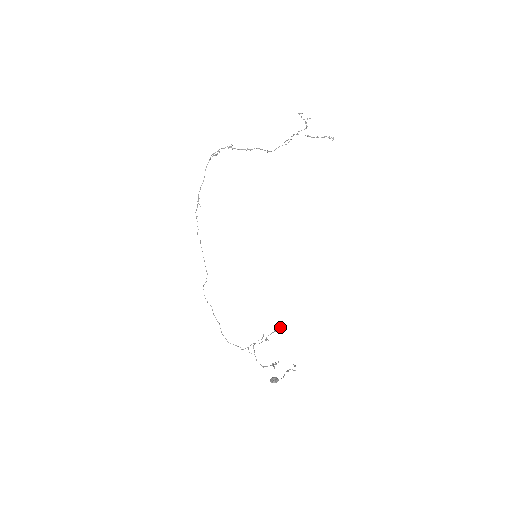
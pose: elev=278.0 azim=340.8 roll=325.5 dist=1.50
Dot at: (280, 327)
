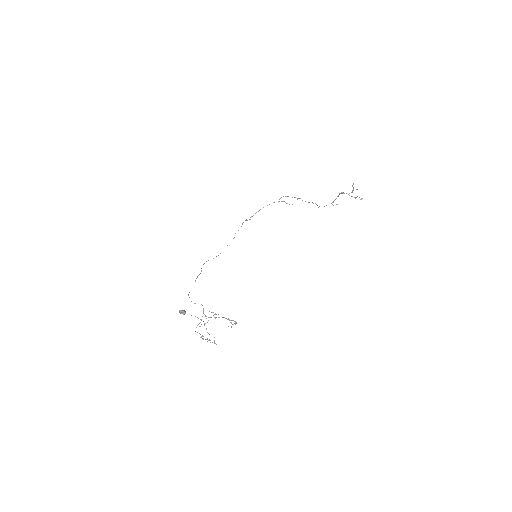
Dot at: (236, 323)
